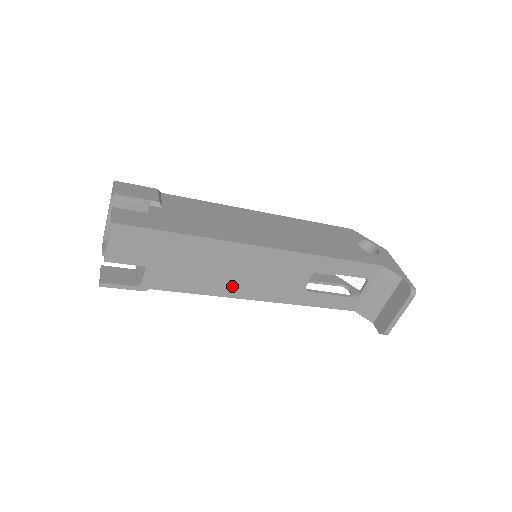
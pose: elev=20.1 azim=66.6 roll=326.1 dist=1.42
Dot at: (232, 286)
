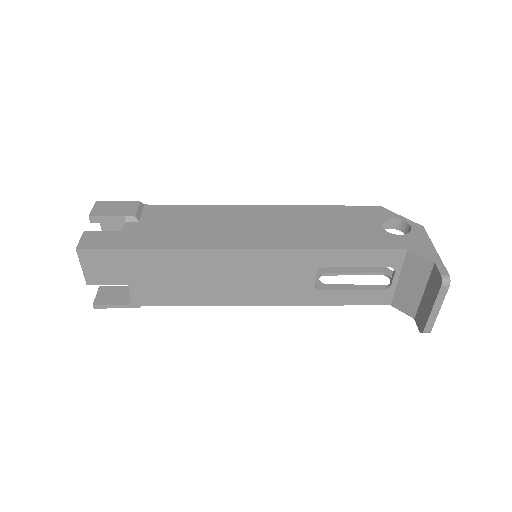
Dot at: (227, 294)
